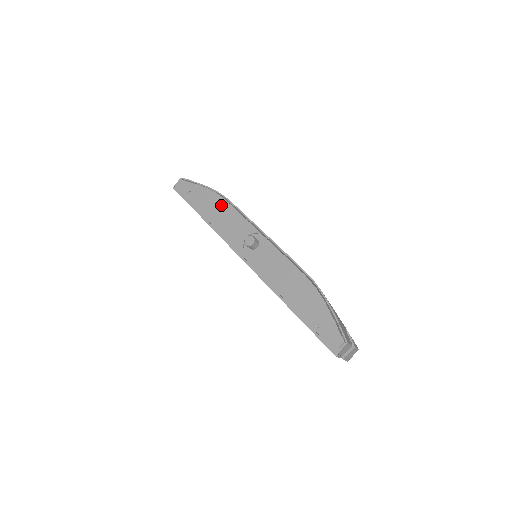
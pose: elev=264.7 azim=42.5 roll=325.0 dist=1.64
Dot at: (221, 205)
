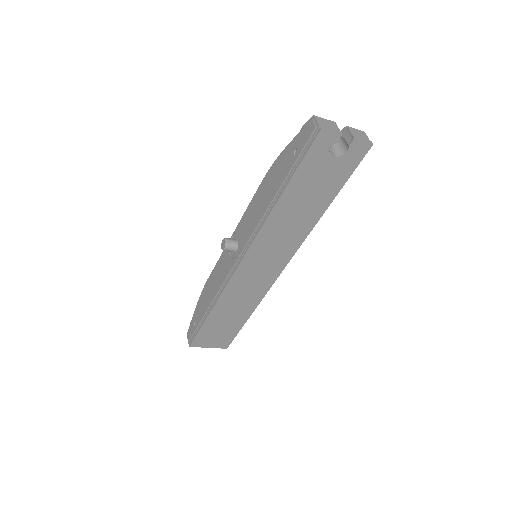
Dot at: (208, 285)
